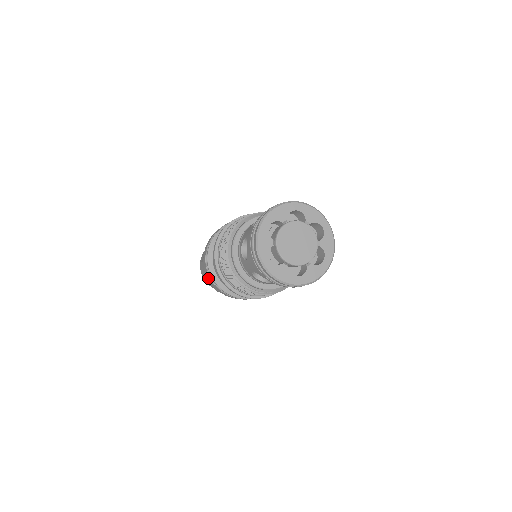
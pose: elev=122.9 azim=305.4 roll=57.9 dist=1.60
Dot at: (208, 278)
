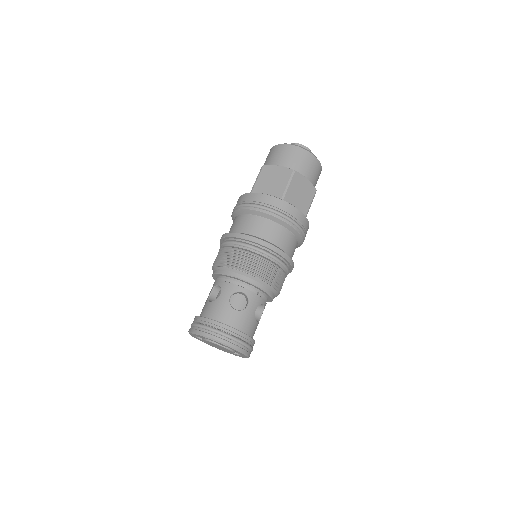
Dot at: (238, 199)
